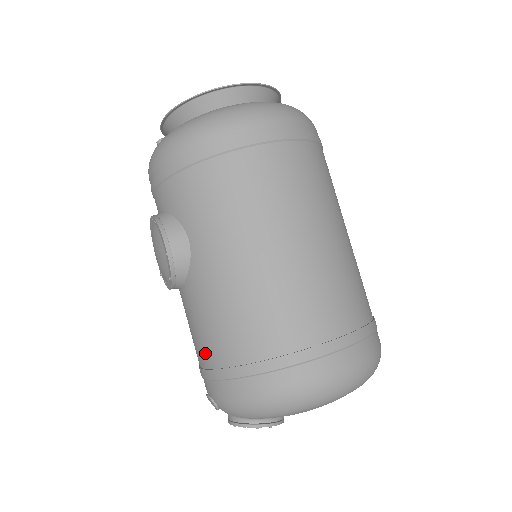
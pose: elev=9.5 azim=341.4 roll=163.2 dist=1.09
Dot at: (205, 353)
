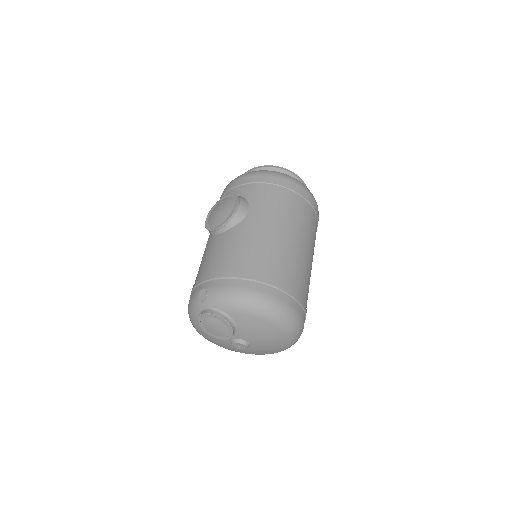
Dot at: (222, 264)
